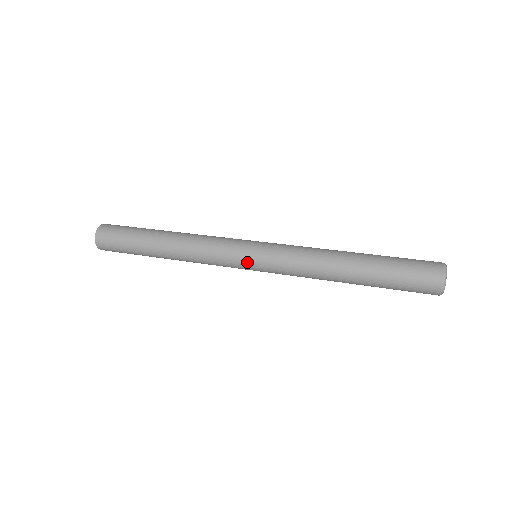
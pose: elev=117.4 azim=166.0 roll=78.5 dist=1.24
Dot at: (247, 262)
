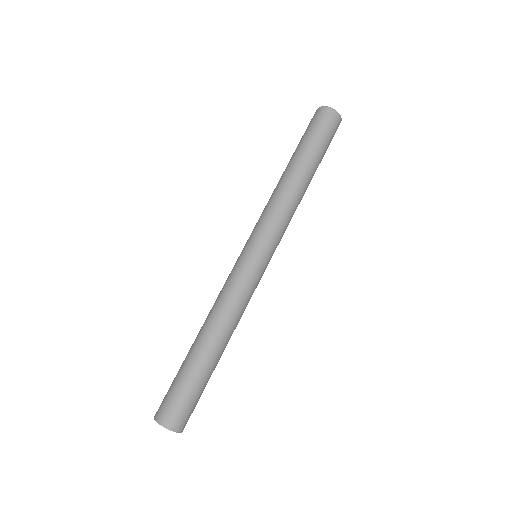
Dot at: (256, 258)
